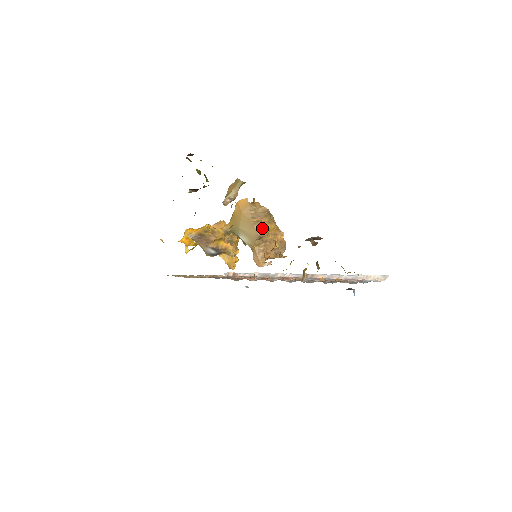
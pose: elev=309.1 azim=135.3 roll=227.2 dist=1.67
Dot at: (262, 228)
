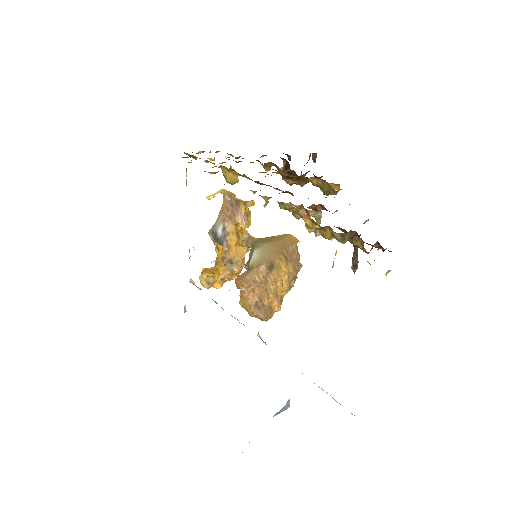
Dot at: (282, 265)
